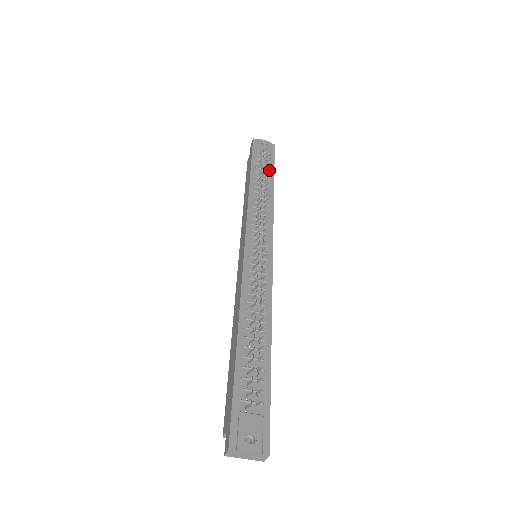
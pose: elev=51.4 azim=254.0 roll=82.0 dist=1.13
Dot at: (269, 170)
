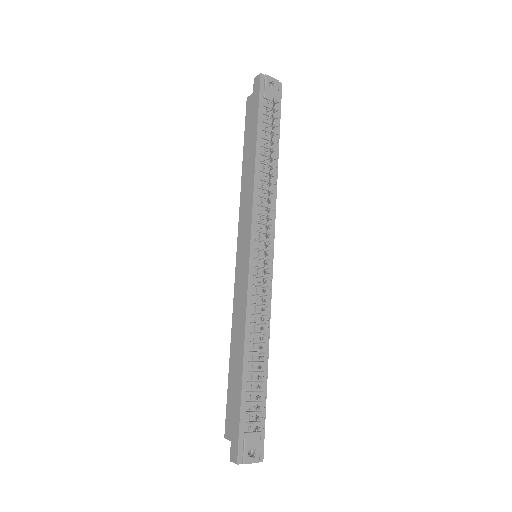
Dot at: occluded
